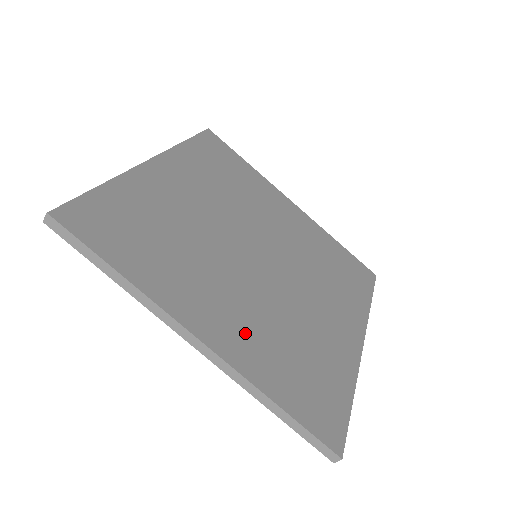
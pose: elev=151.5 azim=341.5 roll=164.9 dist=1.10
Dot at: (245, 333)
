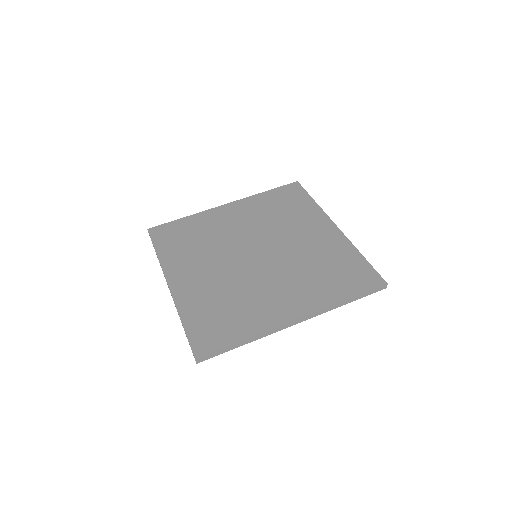
Dot at: (302, 293)
